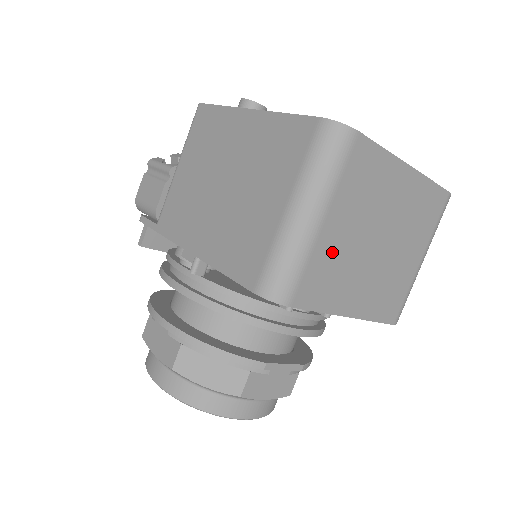
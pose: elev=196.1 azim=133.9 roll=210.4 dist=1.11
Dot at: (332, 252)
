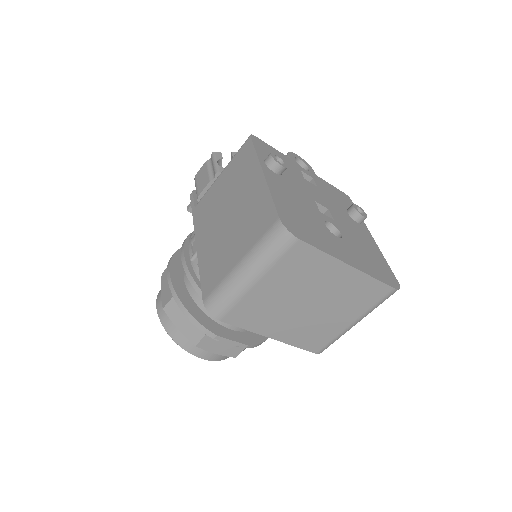
Dot at: (262, 300)
